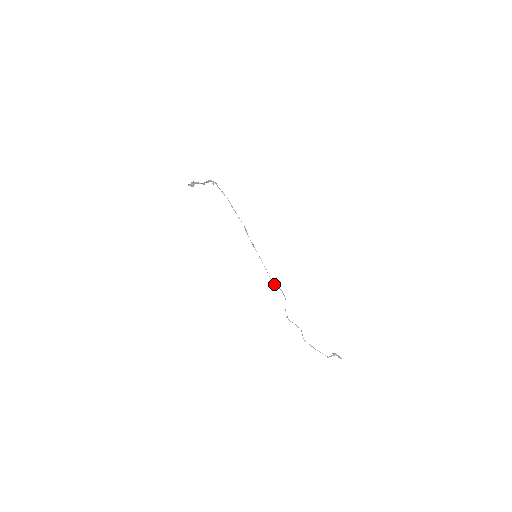
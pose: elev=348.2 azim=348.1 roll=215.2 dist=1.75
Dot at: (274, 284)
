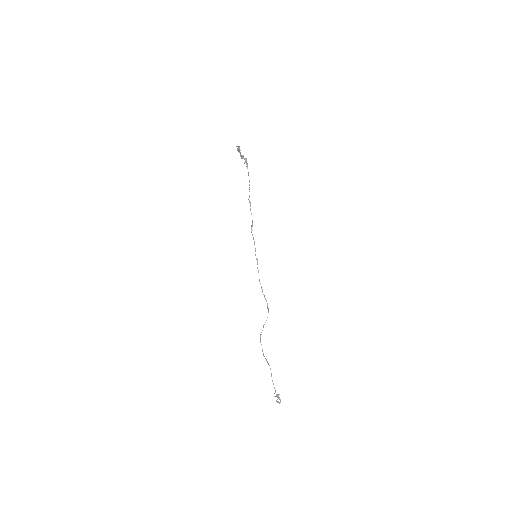
Dot at: occluded
